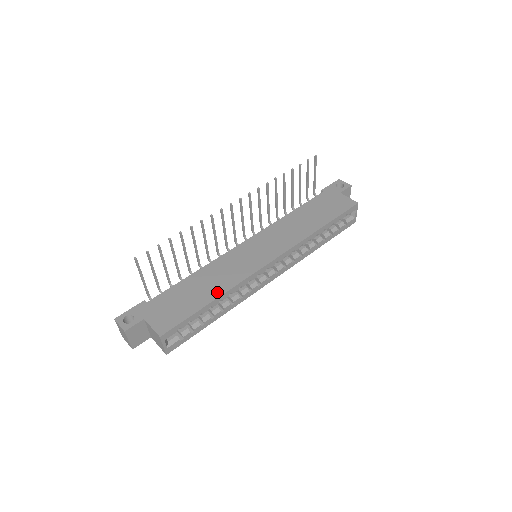
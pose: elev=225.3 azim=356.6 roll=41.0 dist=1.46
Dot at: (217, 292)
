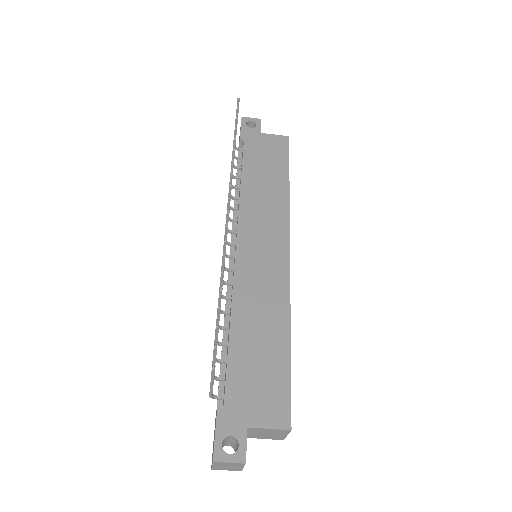
Dot at: (282, 327)
